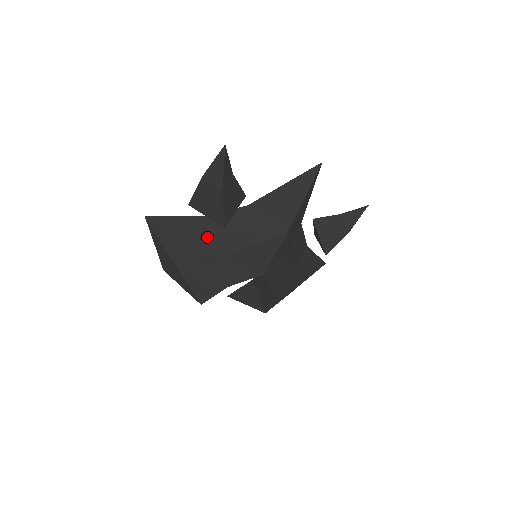
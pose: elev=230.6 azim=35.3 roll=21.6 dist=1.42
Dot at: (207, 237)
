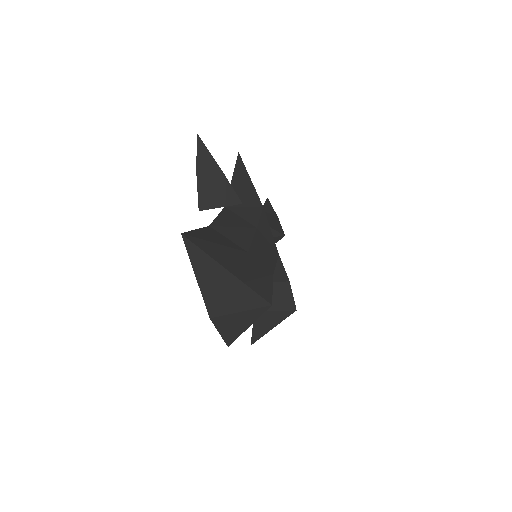
Dot at: (227, 240)
